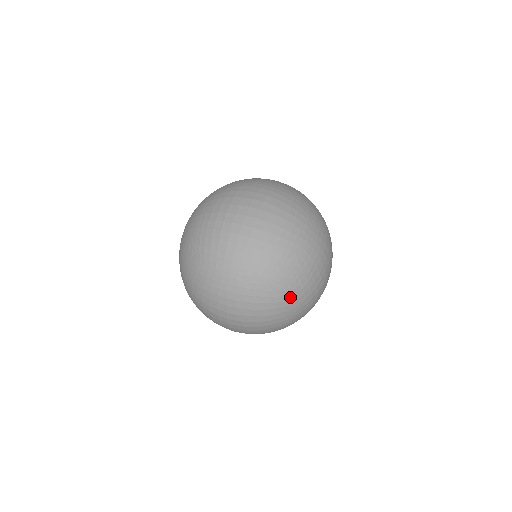
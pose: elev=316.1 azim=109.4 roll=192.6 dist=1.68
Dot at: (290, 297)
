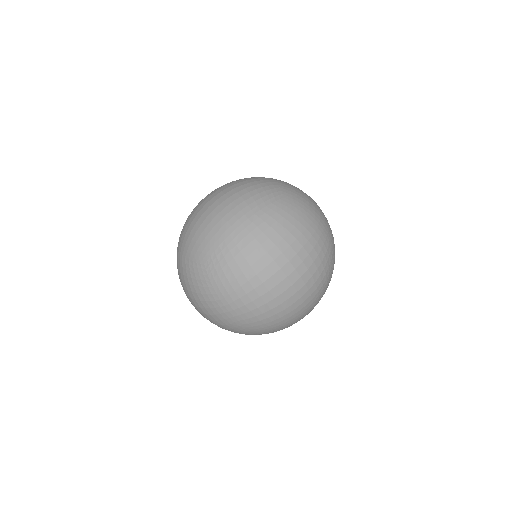
Dot at: (213, 284)
